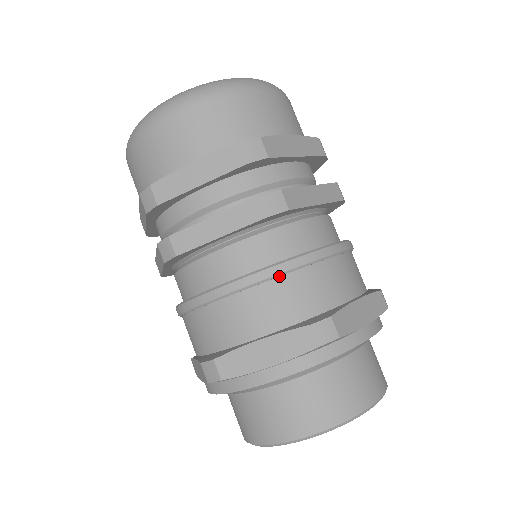
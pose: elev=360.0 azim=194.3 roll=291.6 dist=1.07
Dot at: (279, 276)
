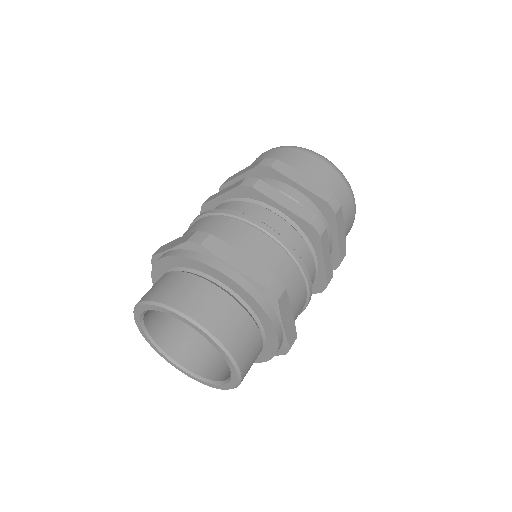
Dot at: (284, 249)
